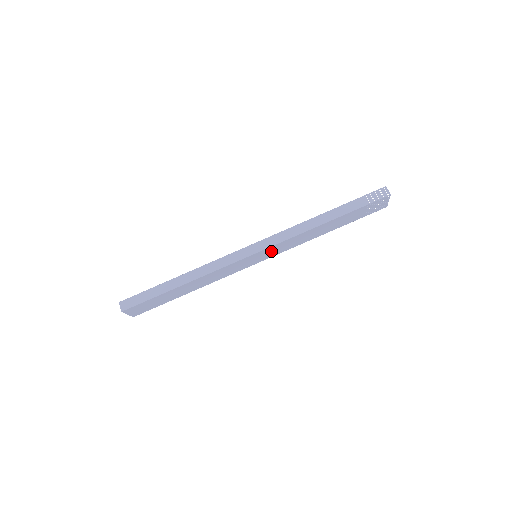
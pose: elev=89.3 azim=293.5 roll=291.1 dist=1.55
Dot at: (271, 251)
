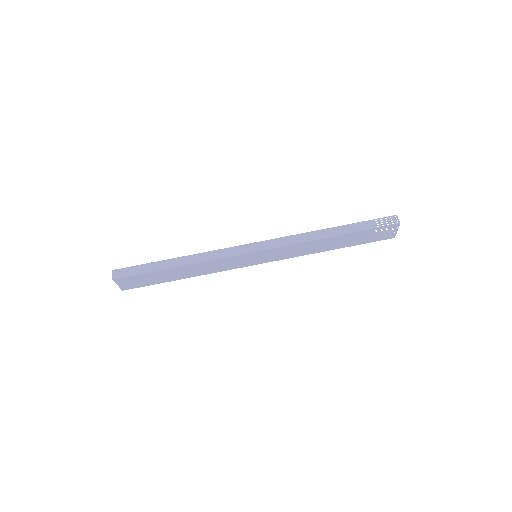
Dot at: (272, 254)
